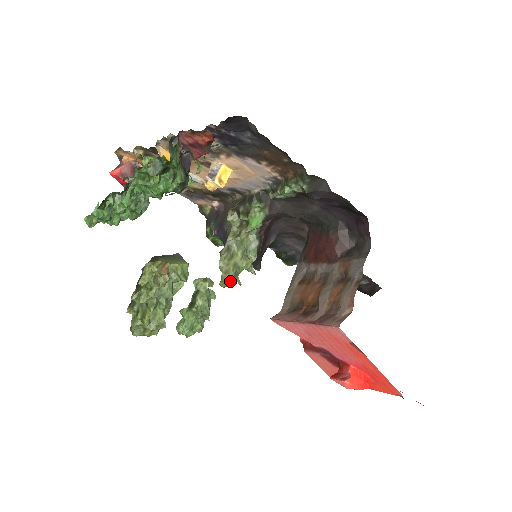
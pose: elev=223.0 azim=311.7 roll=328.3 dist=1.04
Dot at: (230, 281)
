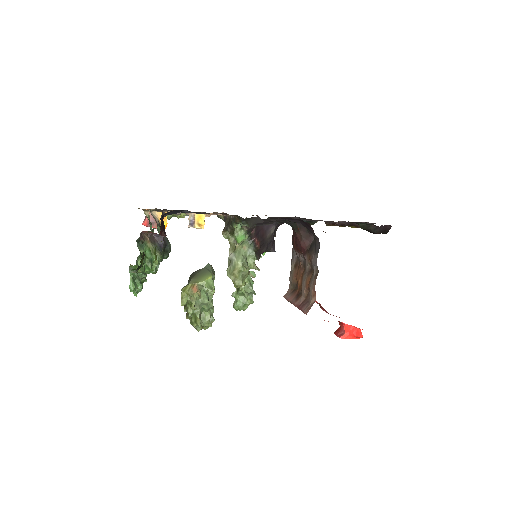
Dot at: (240, 284)
